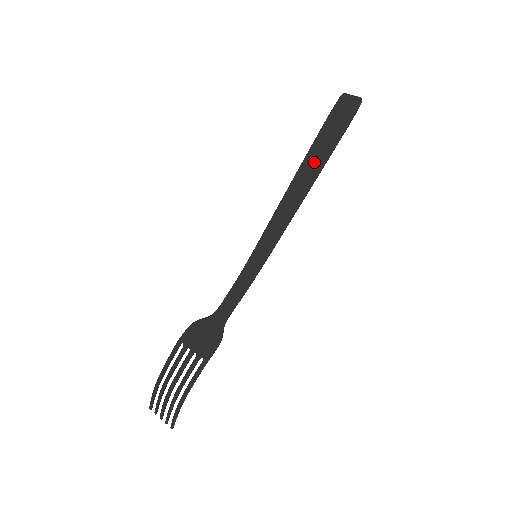
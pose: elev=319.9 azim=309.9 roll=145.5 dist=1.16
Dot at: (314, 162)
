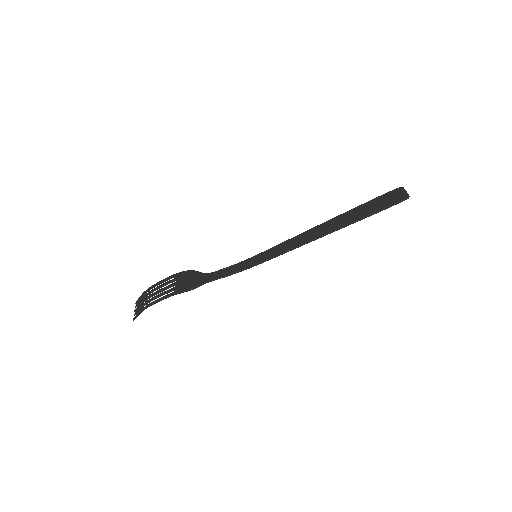
Dot at: (341, 221)
